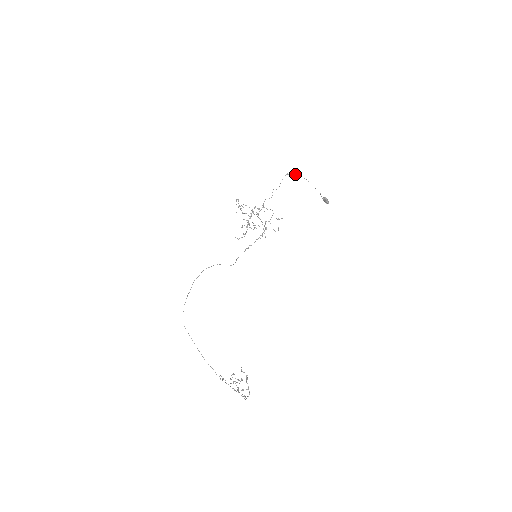
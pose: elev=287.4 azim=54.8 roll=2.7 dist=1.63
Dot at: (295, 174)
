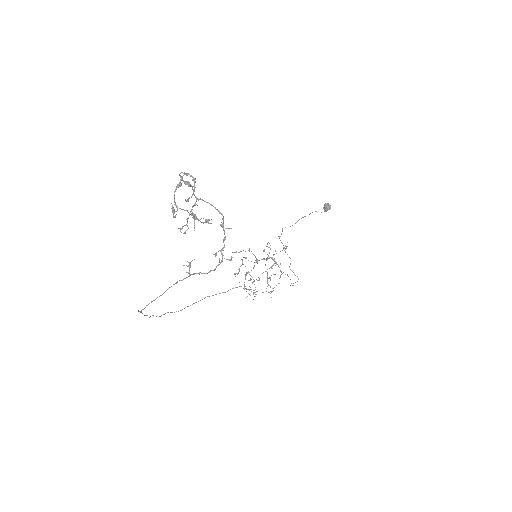
Dot at: occluded
